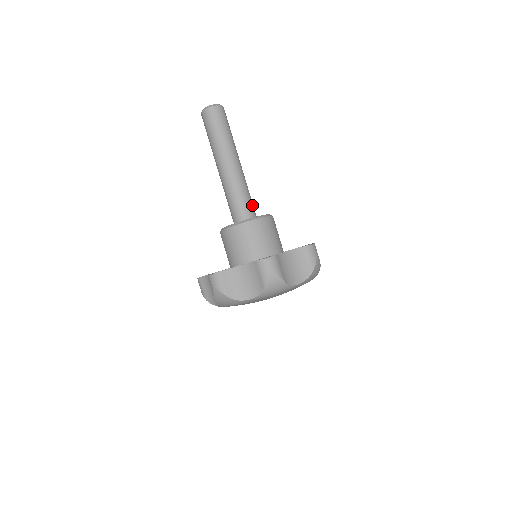
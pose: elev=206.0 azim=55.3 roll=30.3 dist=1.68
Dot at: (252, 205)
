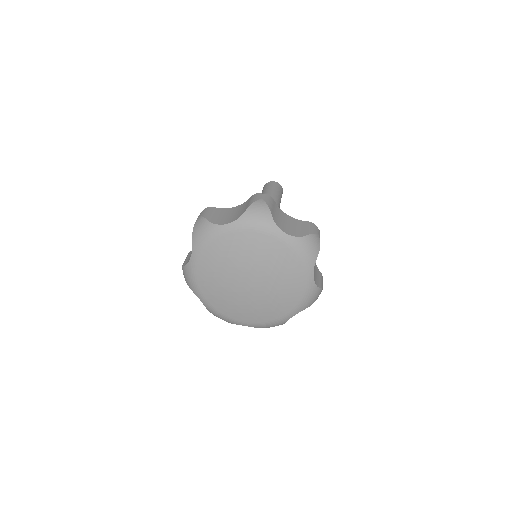
Dot at: occluded
